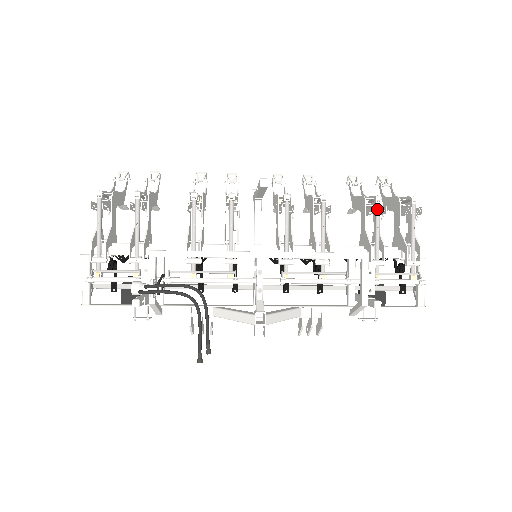
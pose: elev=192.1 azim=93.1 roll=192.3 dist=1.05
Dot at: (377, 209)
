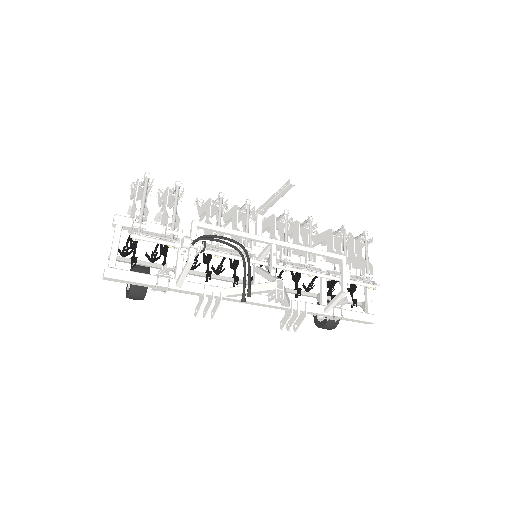
Dot at: (345, 233)
